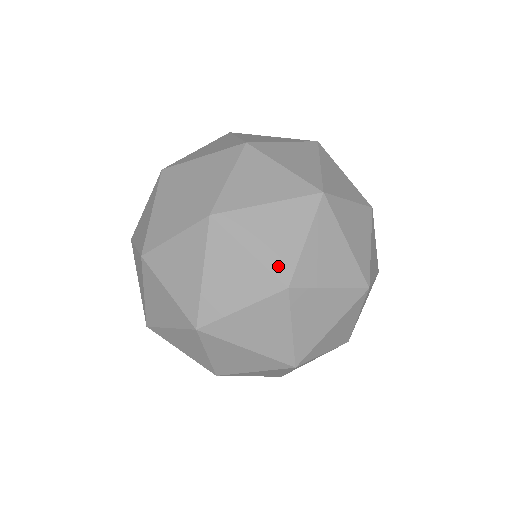
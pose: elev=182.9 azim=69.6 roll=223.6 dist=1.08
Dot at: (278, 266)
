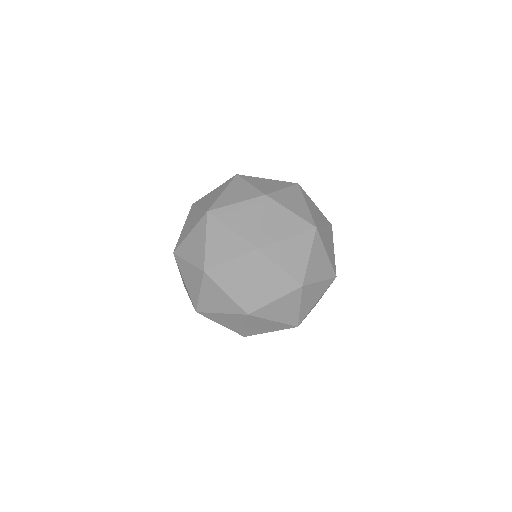
Dot at: (296, 274)
